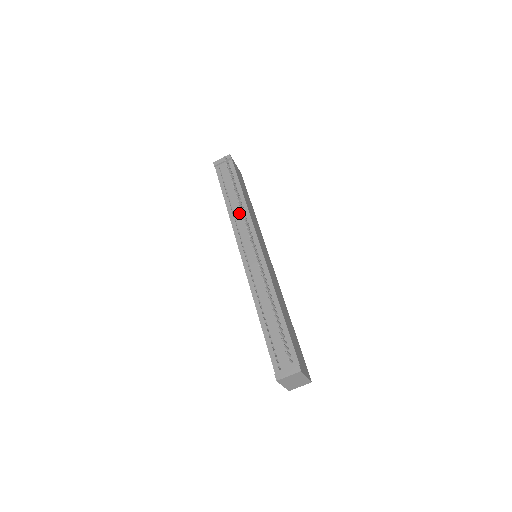
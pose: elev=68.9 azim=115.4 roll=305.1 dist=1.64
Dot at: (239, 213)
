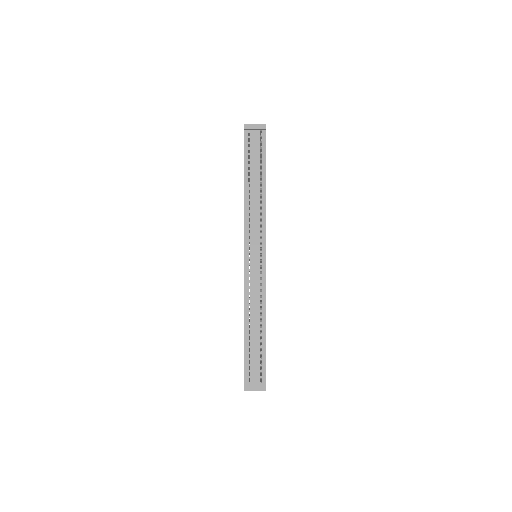
Dot at: (255, 207)
